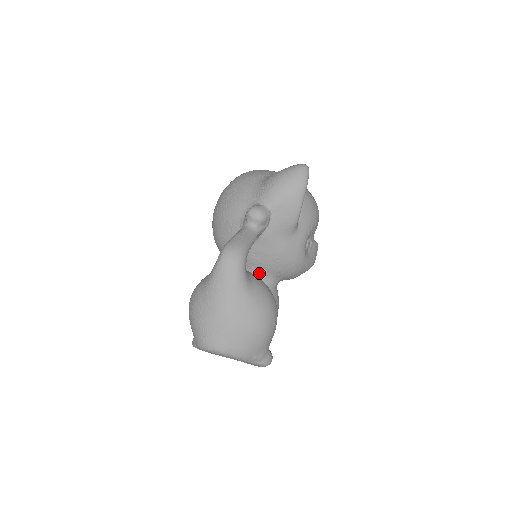
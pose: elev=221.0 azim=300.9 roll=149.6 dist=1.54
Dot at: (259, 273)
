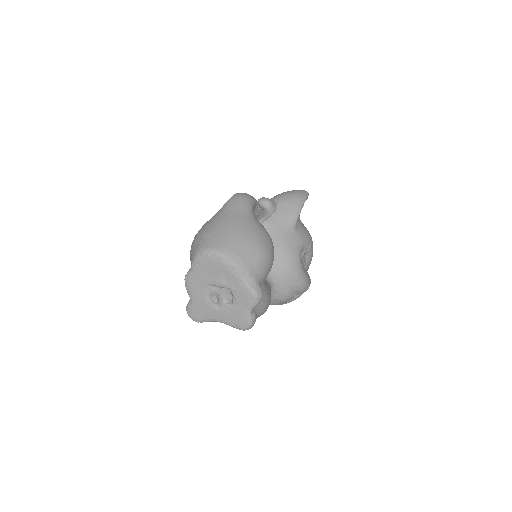
Dot at: occluded
